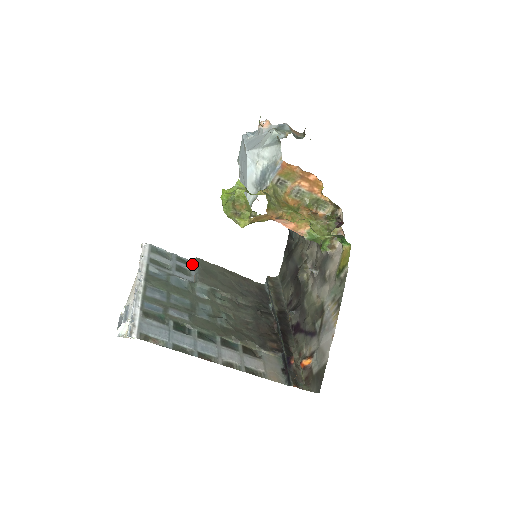
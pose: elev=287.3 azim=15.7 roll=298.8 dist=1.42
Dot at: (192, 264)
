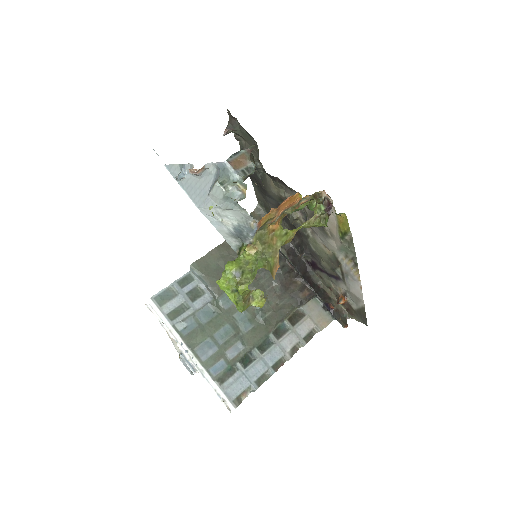
Dot at: (193, 275)
